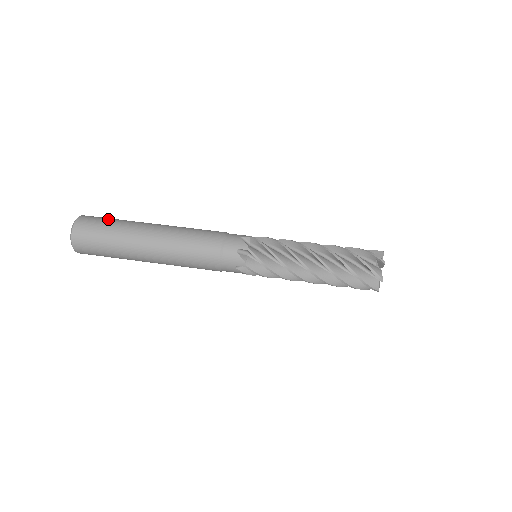
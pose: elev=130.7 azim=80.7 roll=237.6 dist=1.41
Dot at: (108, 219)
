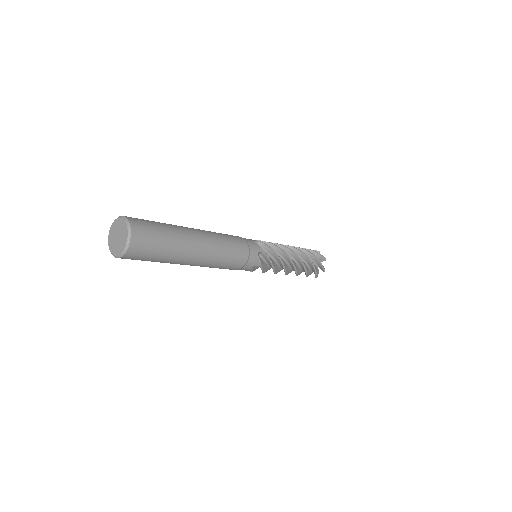
Dot at: (154, 222)
